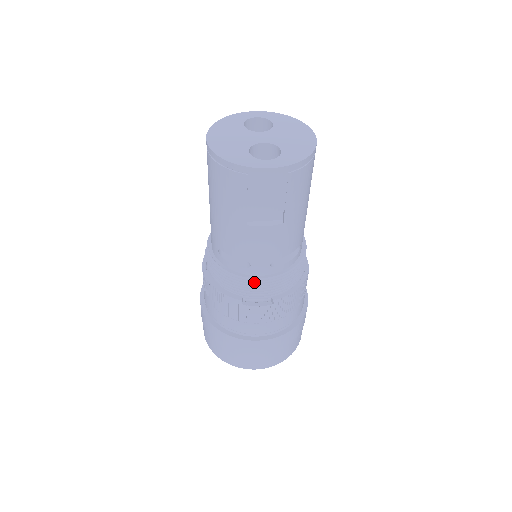
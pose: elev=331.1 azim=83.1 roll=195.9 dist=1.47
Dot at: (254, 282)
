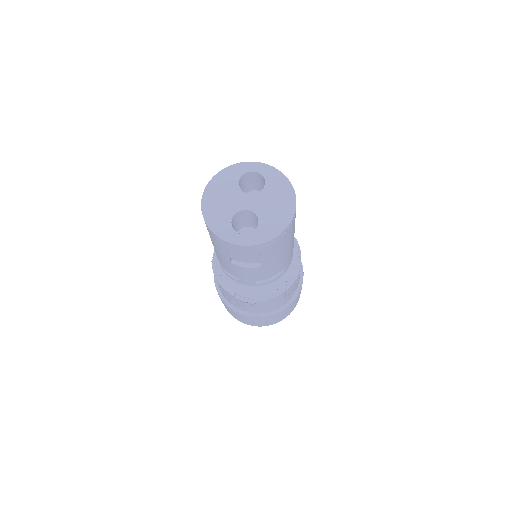
Dot at: (242, 289)
